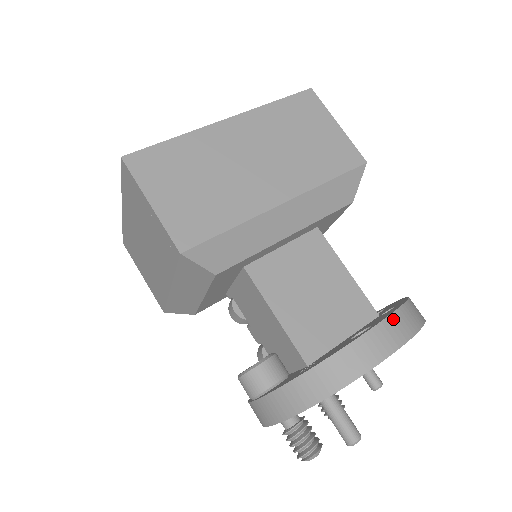
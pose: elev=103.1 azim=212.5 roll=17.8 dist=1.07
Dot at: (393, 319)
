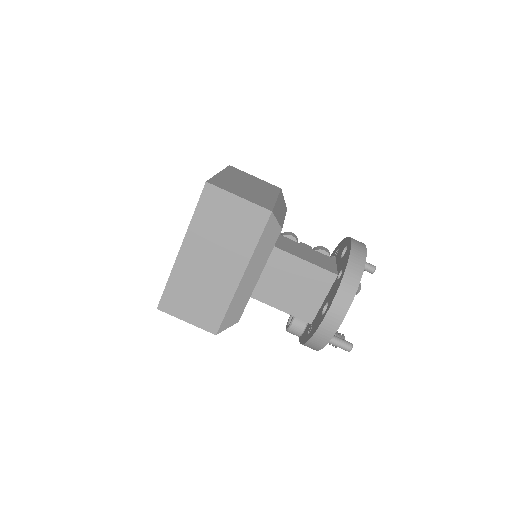
Dot at: (335, 304)
